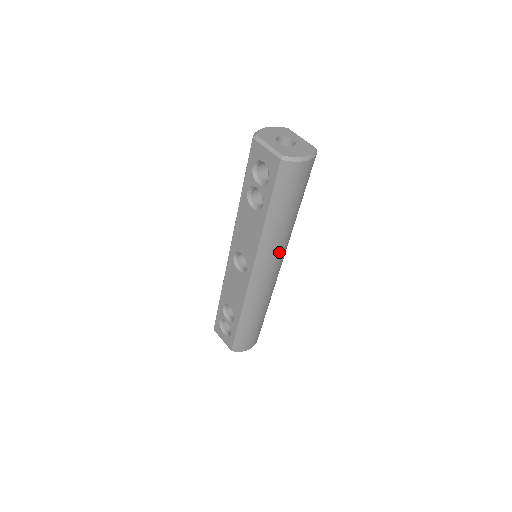
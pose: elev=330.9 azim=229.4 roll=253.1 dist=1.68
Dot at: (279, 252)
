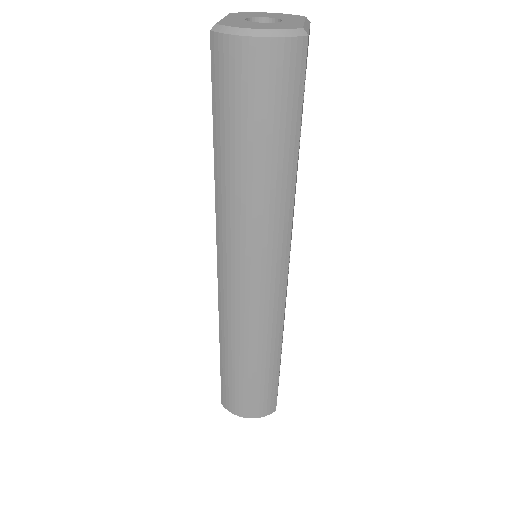
Dot at: (251, 243)
